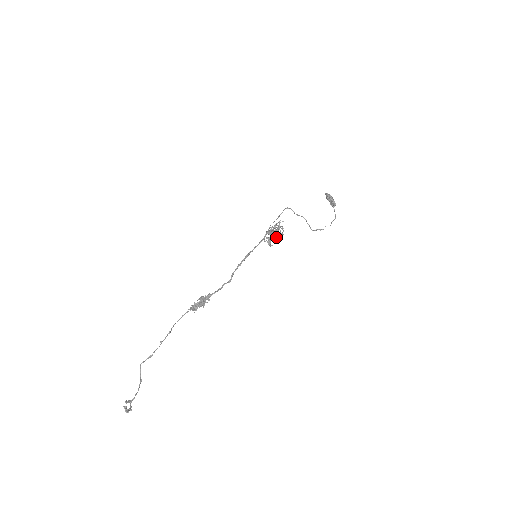
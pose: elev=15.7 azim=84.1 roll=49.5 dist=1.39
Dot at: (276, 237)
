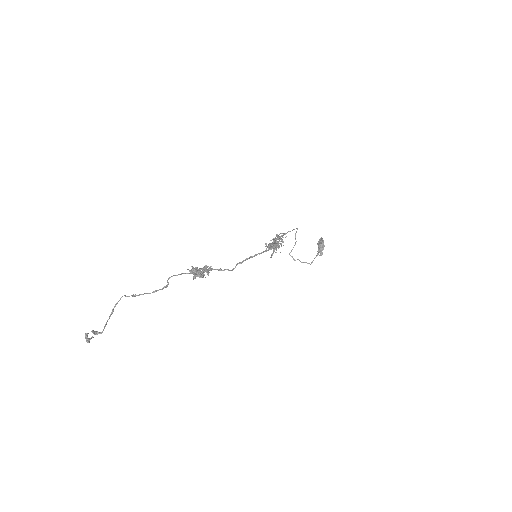
Dot at: occluded
